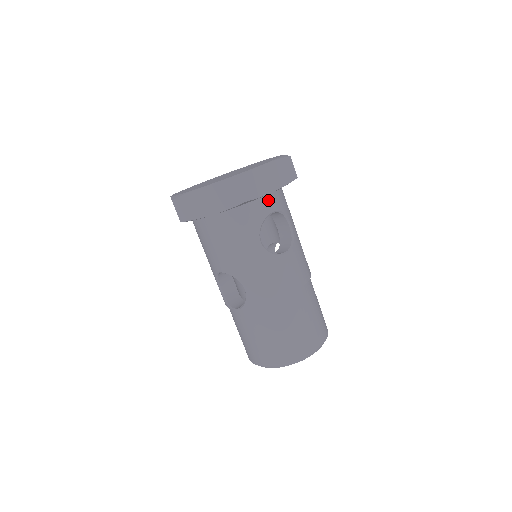
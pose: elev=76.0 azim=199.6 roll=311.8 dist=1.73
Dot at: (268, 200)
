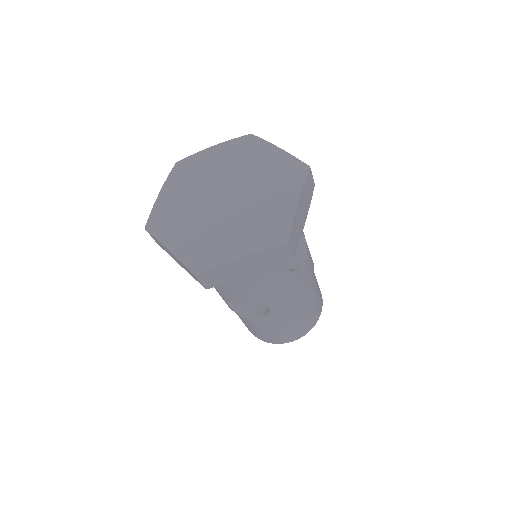
Dot at: occluded
